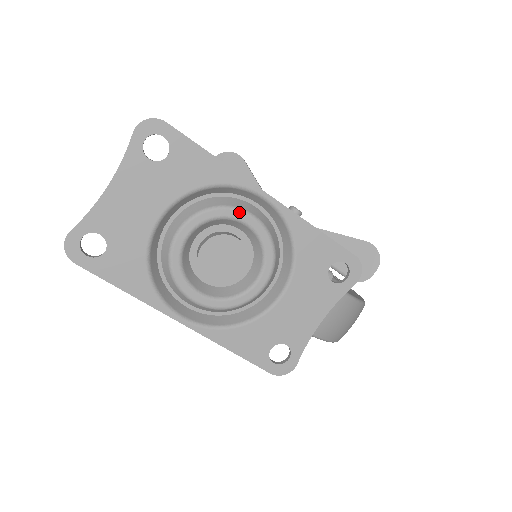
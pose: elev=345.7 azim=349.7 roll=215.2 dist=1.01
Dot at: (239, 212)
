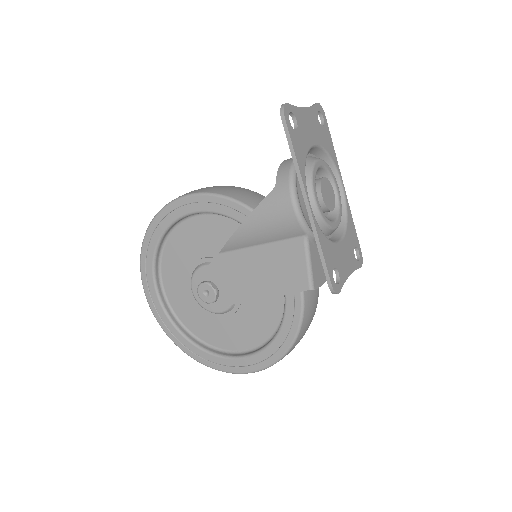
Dot at: occluded
